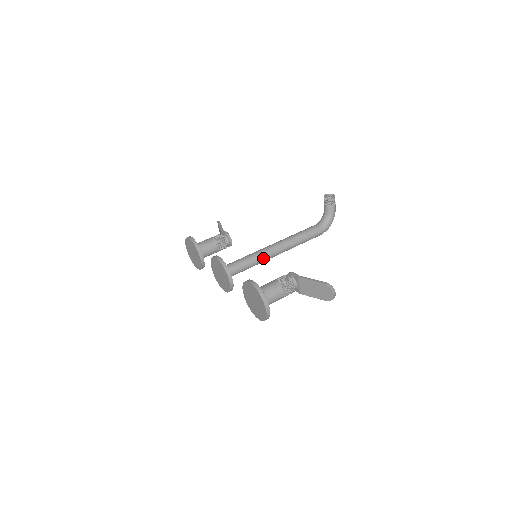
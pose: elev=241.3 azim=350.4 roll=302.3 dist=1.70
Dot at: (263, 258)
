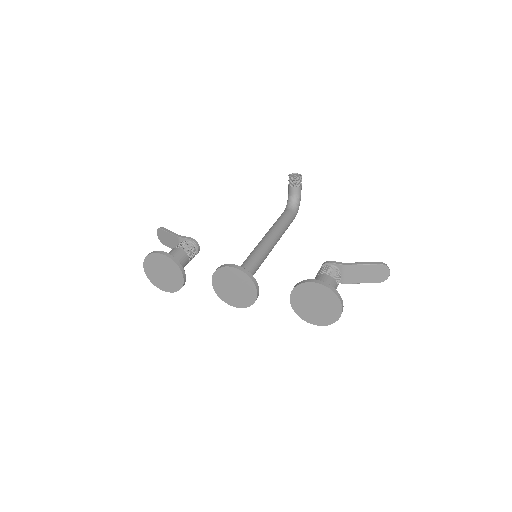
Dot at: (265, 256)
